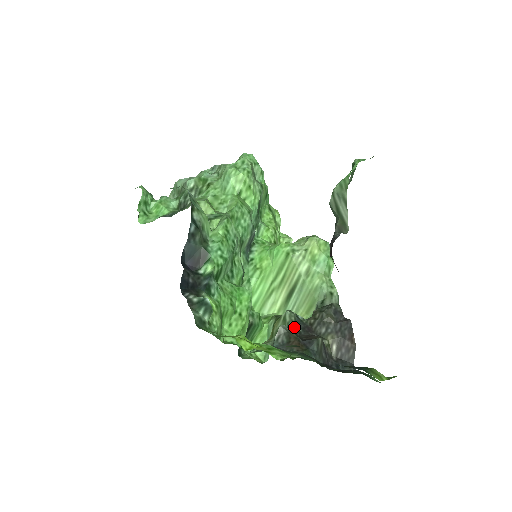
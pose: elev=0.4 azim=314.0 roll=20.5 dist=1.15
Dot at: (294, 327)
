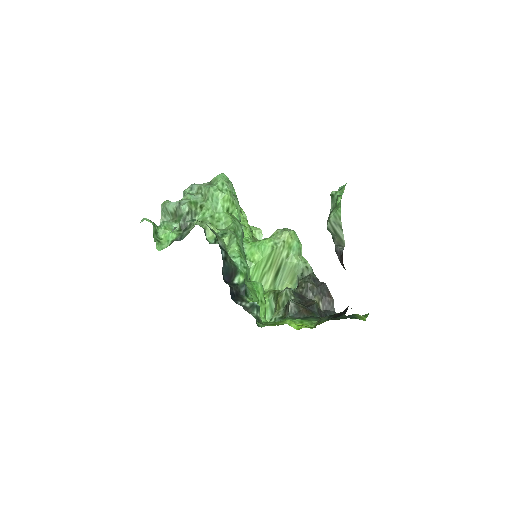
Dot at: (295, 299)
